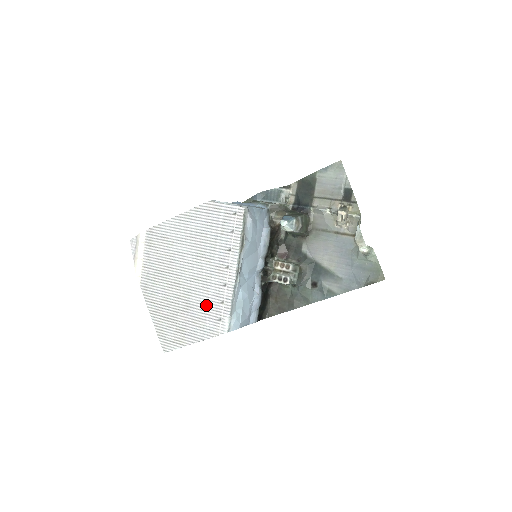
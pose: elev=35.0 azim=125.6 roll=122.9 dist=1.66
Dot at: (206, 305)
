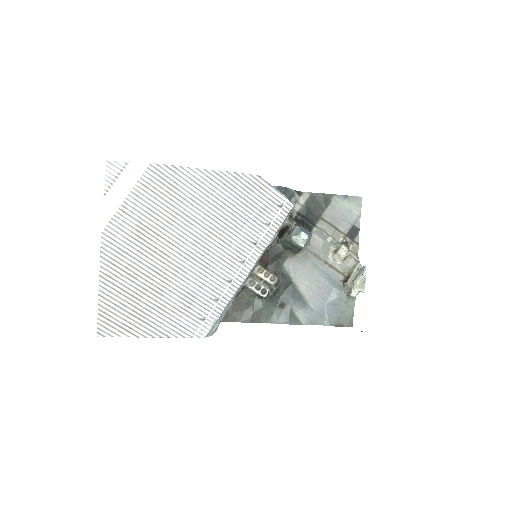
Dot at: (193, 295)
